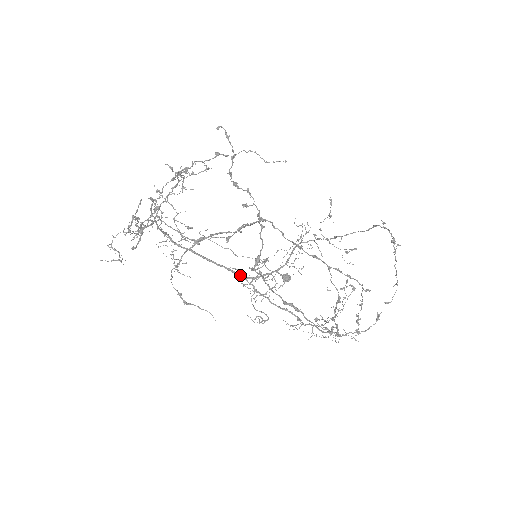
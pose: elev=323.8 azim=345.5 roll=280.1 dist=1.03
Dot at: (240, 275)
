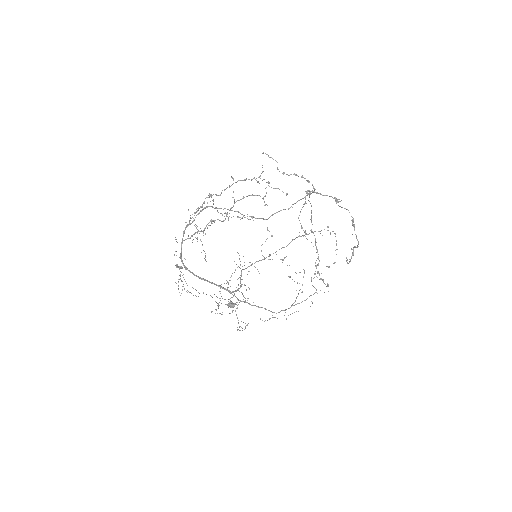
Dot at: (227, 289)
